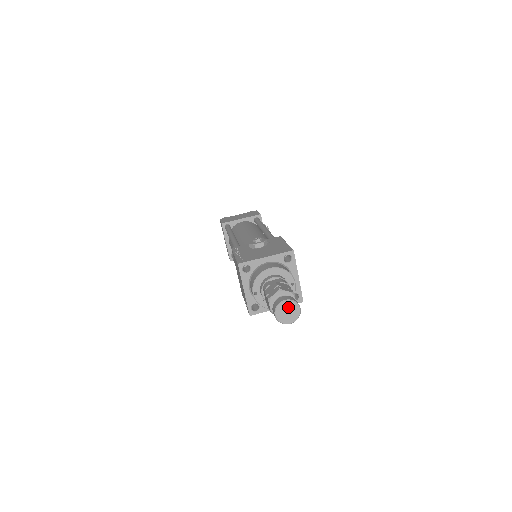
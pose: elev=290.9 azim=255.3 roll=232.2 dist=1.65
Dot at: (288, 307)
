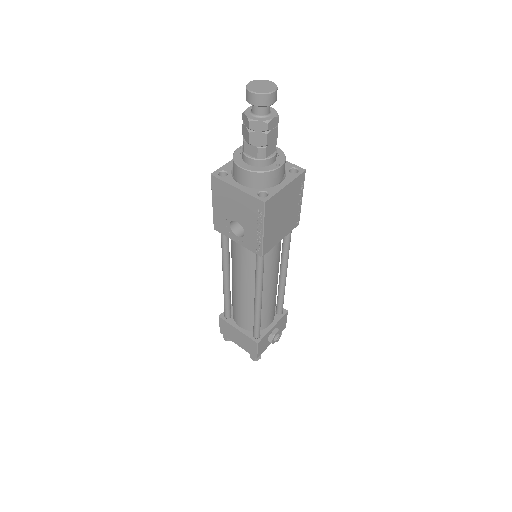
Dot at: (267, 85)
